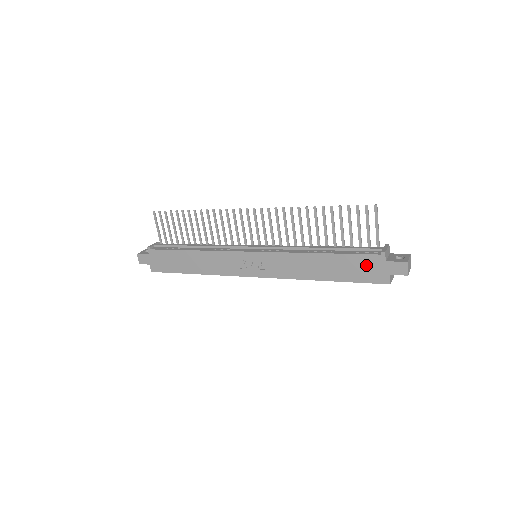
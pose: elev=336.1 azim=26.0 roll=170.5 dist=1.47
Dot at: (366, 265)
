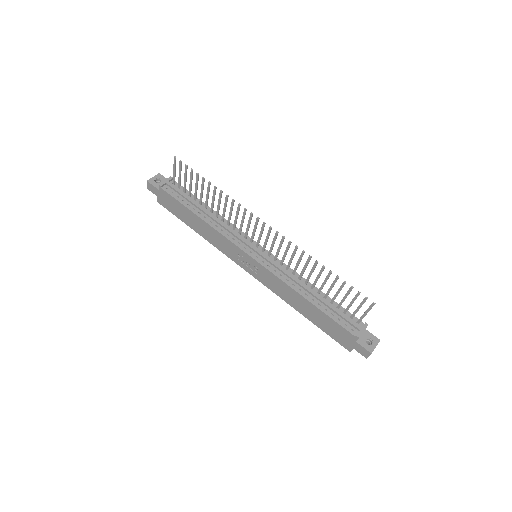
Dot at: (340, 332)
